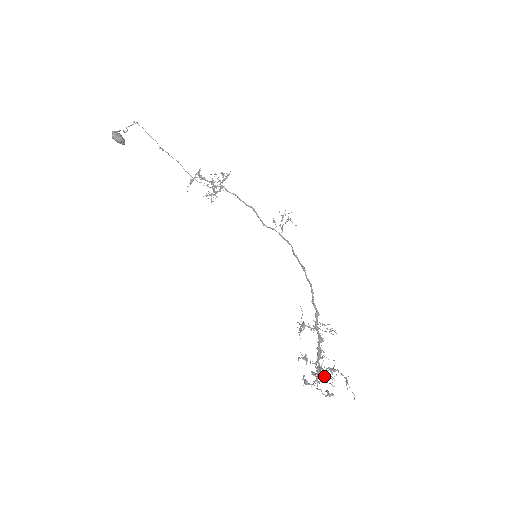
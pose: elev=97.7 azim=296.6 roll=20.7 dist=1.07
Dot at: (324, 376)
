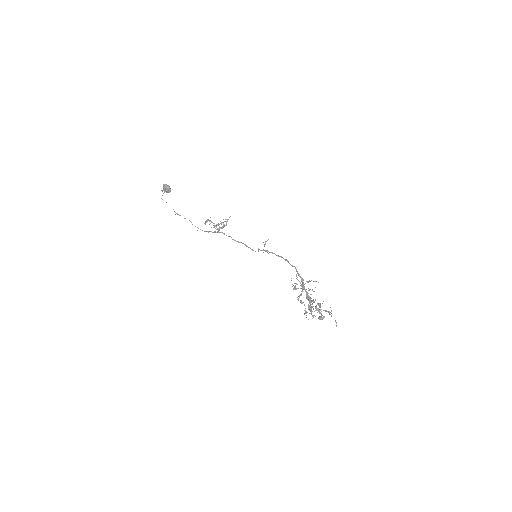
Dot at: (316, 308)
